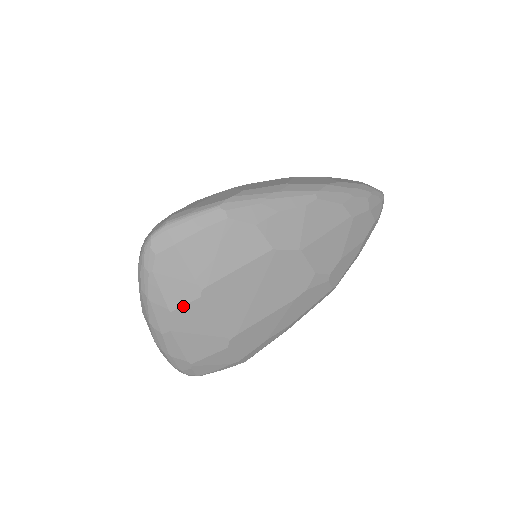
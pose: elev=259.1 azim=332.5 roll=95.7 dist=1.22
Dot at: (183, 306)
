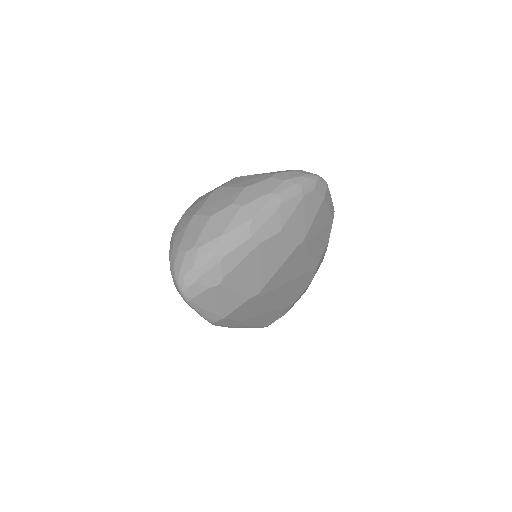
Dot at: (288, 238)
